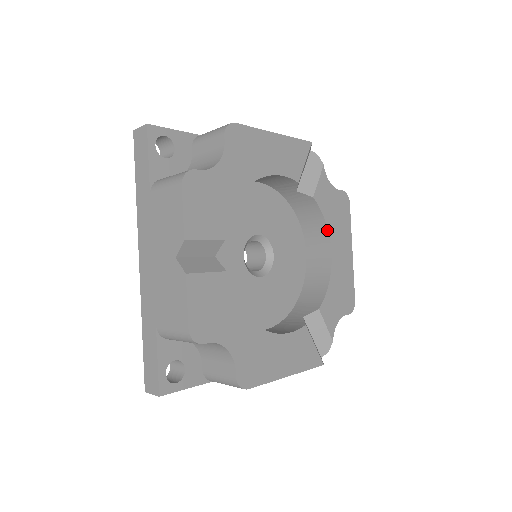
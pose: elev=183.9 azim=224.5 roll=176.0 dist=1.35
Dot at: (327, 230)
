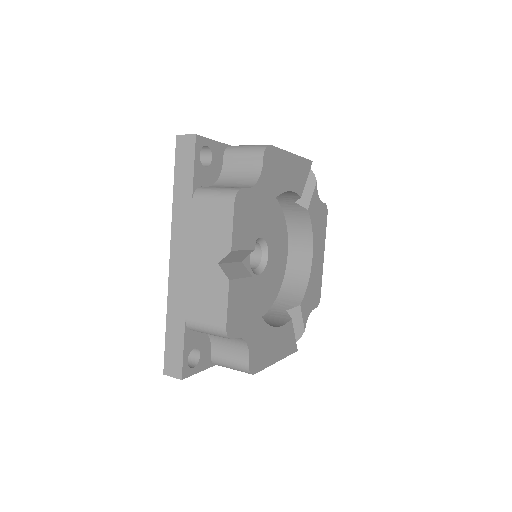
Dot at: (312, 237)
